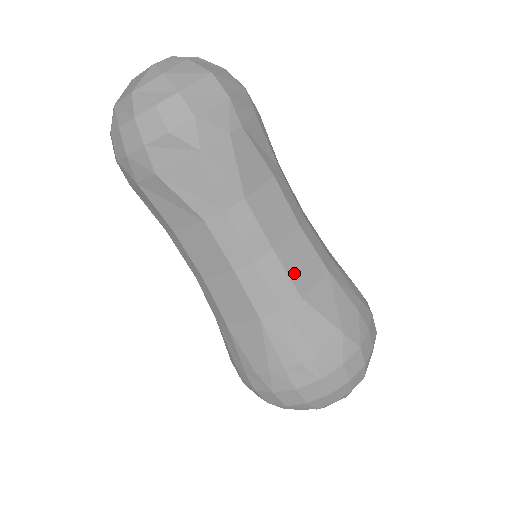
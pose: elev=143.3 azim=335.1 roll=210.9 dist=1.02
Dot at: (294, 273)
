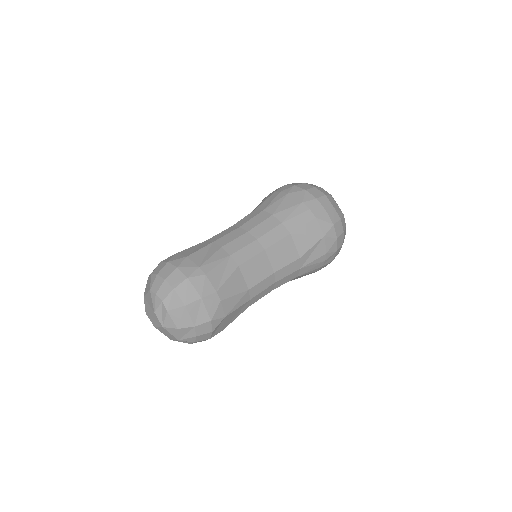
Dot at: (287, 260)
